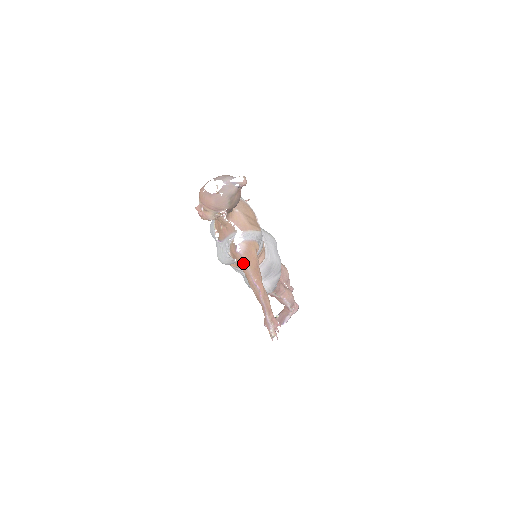
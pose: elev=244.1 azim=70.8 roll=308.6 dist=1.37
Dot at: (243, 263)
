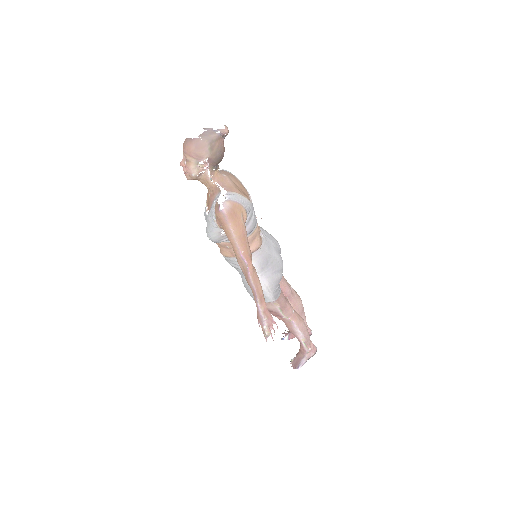
Dot at: (227, 226)
